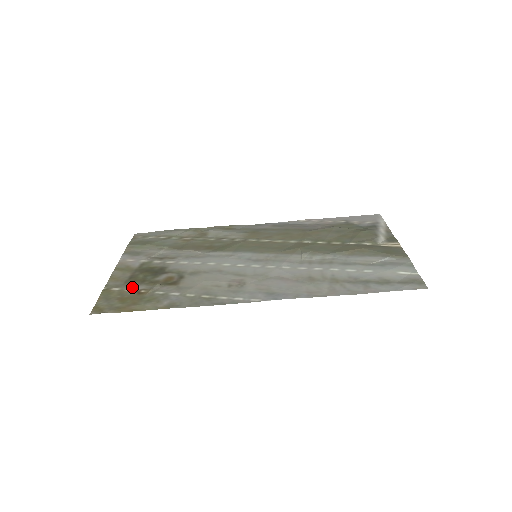
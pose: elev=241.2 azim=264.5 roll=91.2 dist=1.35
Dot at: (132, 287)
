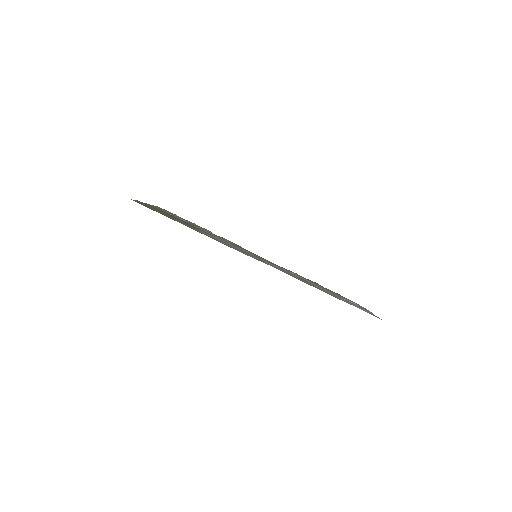
Dot at: occluded
